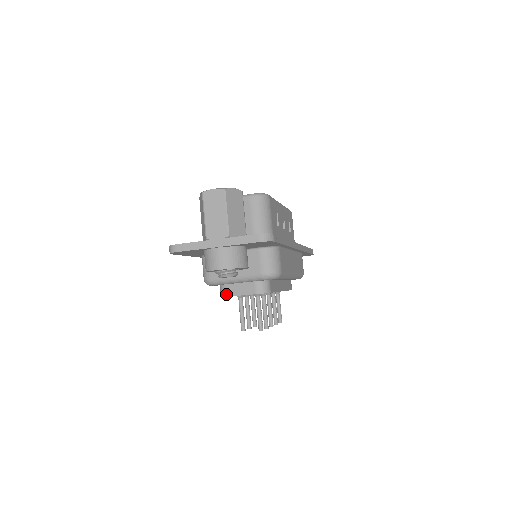
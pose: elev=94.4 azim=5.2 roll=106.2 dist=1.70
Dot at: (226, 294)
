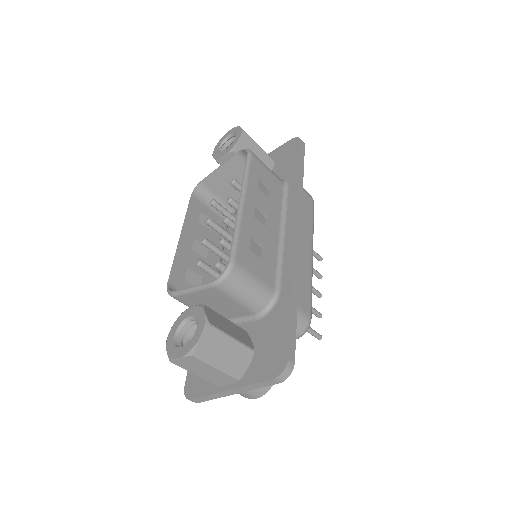
Dot at: occluded
